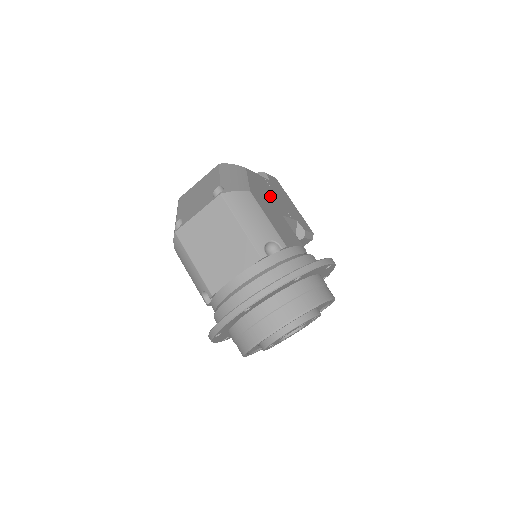
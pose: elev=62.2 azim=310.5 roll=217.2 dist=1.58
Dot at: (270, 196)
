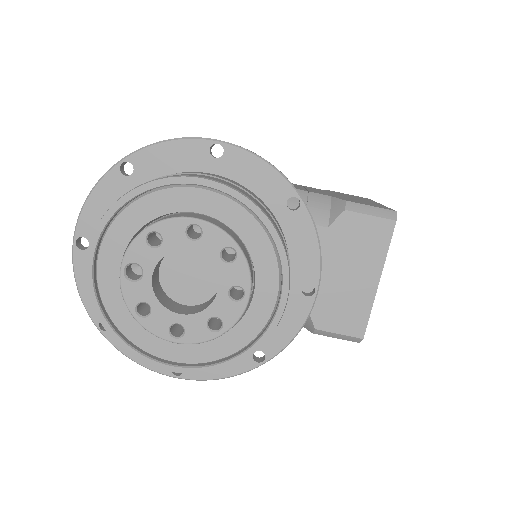
Dot at: occluded
